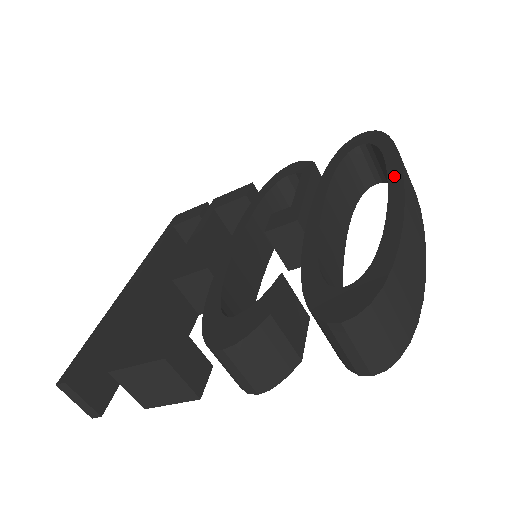
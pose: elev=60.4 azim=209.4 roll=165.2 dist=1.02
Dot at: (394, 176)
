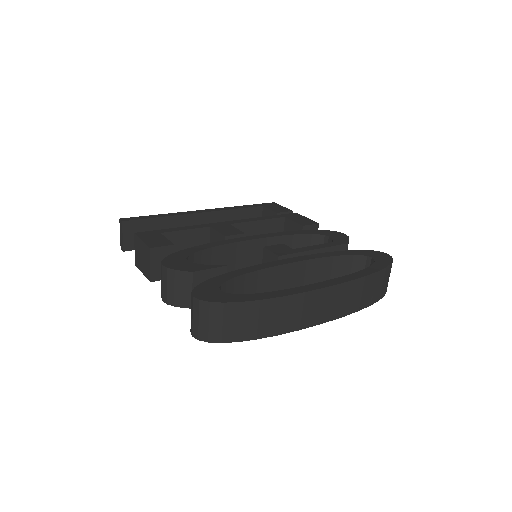
Dot at: (333, 281)
